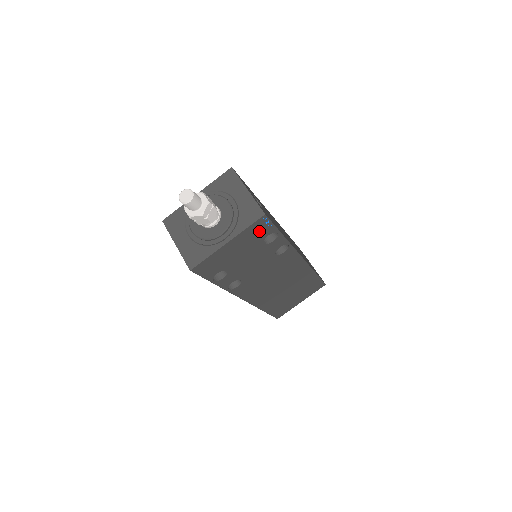
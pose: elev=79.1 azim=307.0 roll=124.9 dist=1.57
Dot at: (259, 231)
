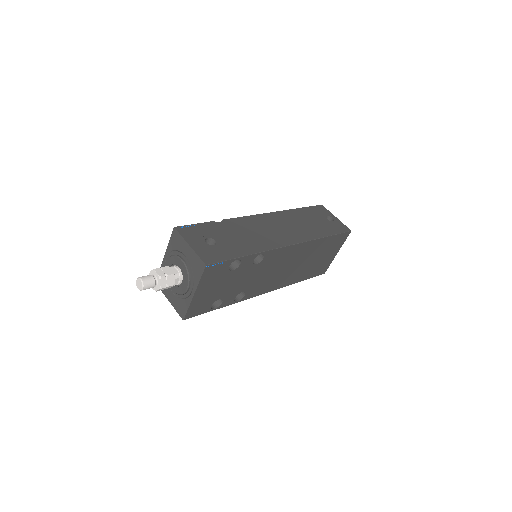
Dot at: (216, 272)
